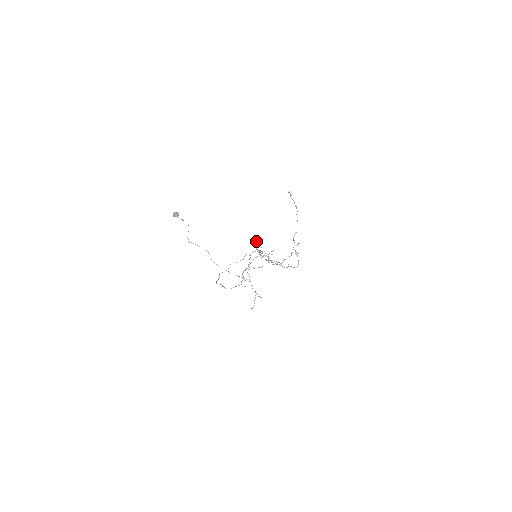
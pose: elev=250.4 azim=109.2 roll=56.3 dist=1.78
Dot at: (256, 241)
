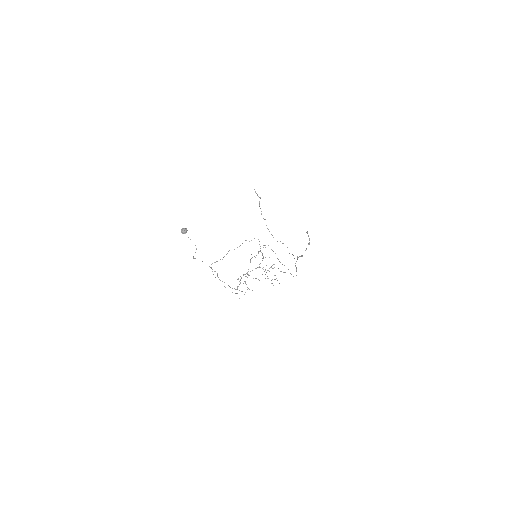
Dot at: (255, 191)
